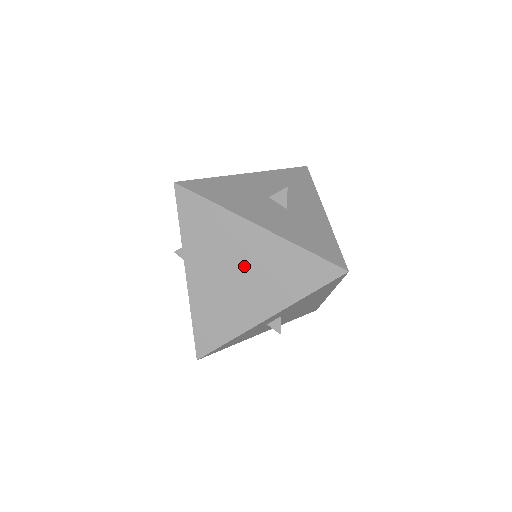
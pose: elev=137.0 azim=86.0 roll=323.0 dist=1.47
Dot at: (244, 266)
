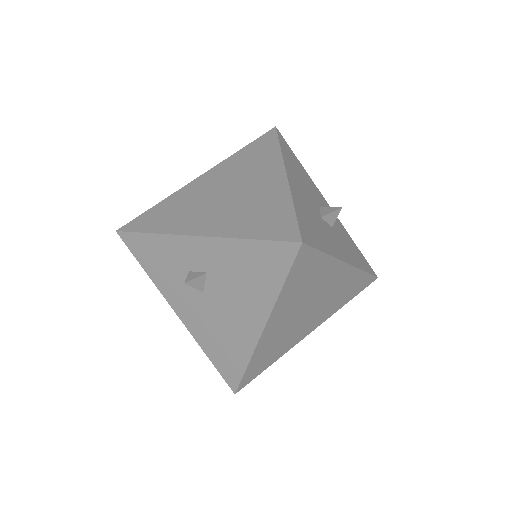
Dot at: (239, 191)
